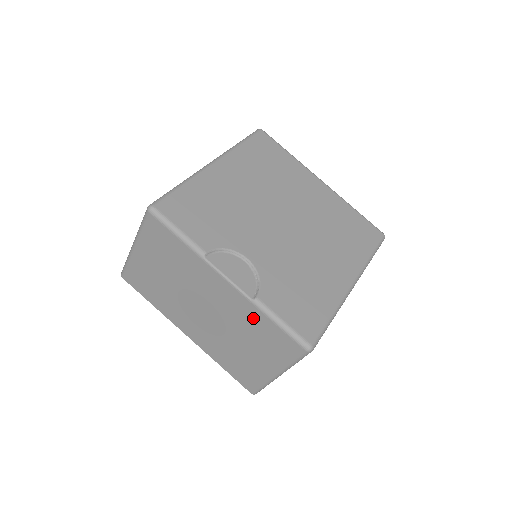
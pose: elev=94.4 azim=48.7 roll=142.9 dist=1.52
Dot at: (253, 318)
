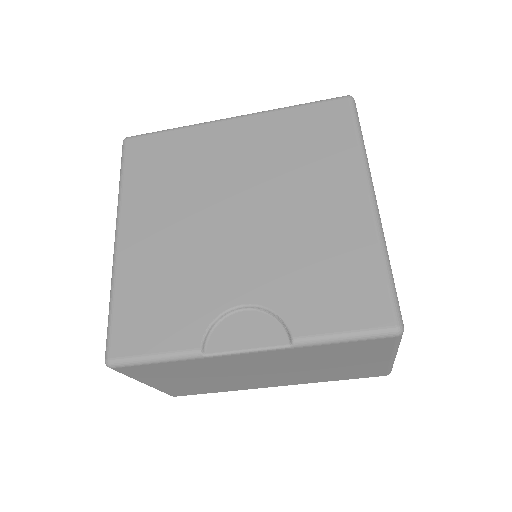
Dot at: (312, 352)
